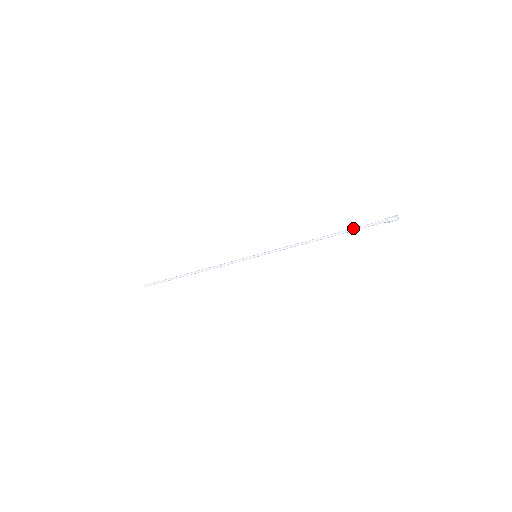
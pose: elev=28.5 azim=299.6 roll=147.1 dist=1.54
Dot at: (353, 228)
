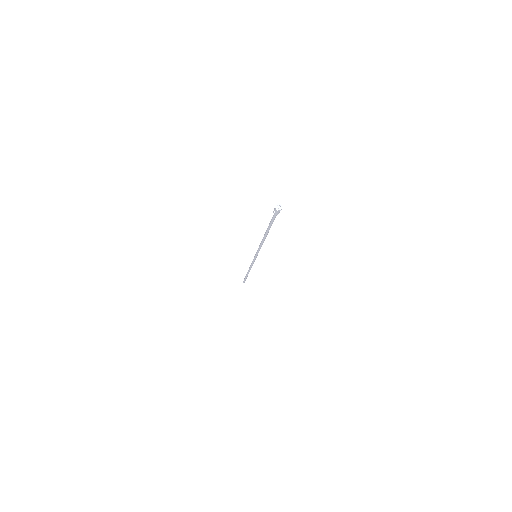
Dot at: (269, 223)
